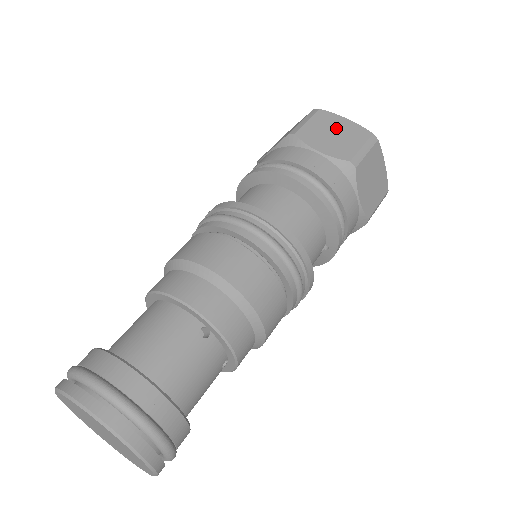
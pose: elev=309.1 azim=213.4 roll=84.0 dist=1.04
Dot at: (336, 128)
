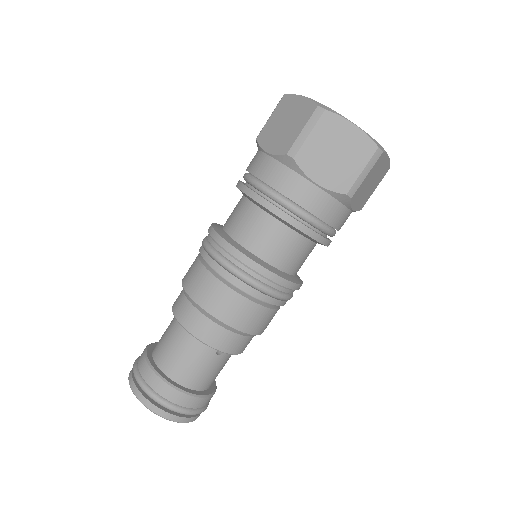
Dot at: (339, 143)
